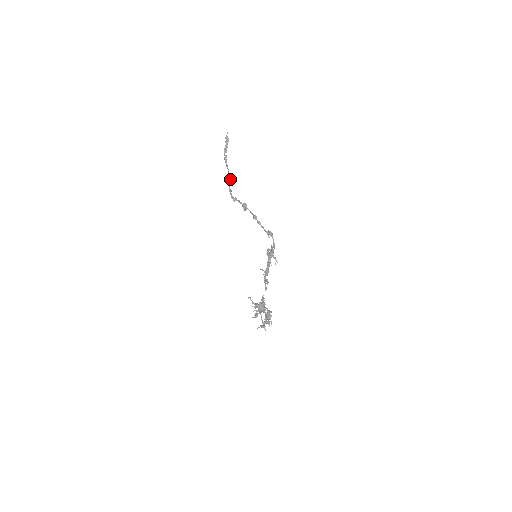
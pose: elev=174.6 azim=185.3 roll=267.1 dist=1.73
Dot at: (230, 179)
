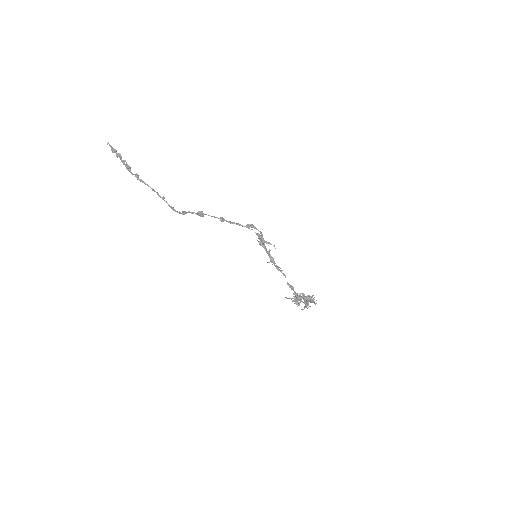
Dot at: (163, 197)
